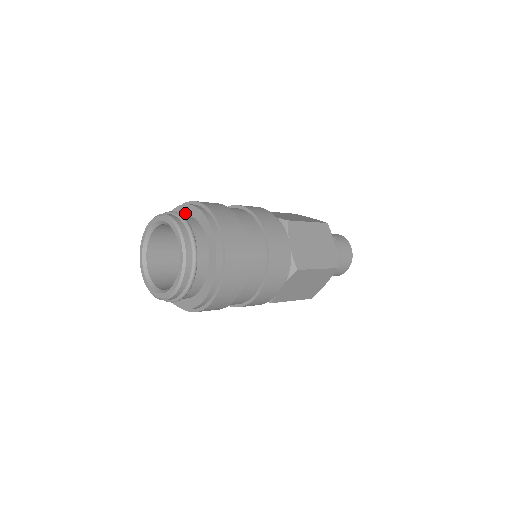
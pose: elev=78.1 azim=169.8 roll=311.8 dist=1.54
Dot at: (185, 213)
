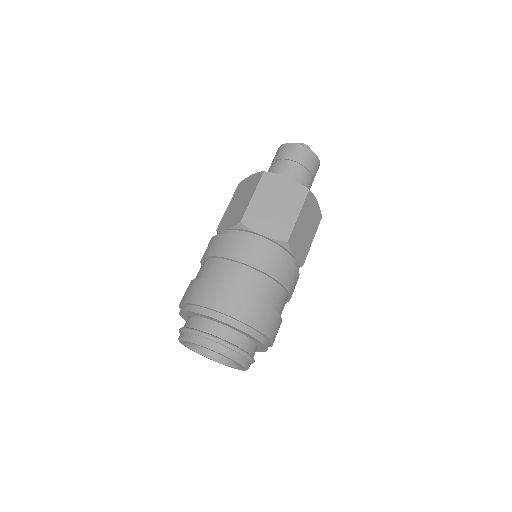
Dot at: (188, 315)
